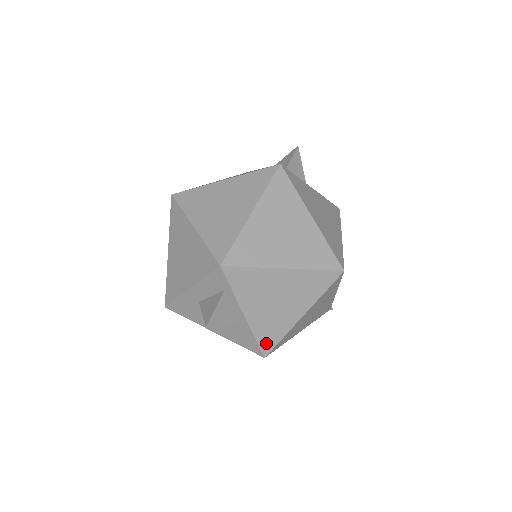
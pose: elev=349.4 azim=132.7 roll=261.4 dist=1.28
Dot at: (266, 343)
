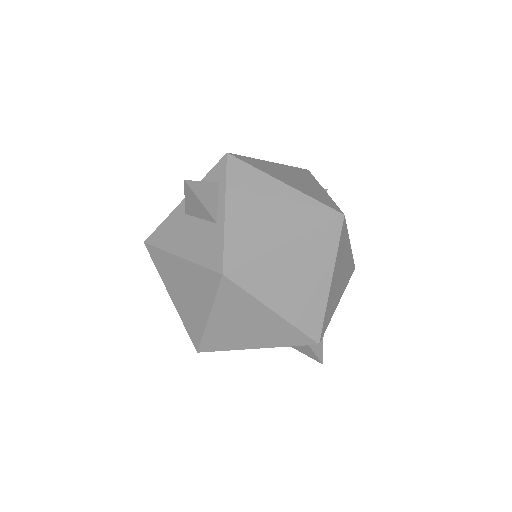
Dot at: (233, 255)
